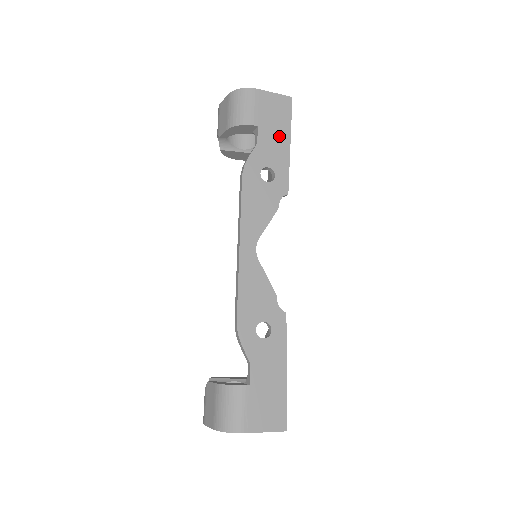
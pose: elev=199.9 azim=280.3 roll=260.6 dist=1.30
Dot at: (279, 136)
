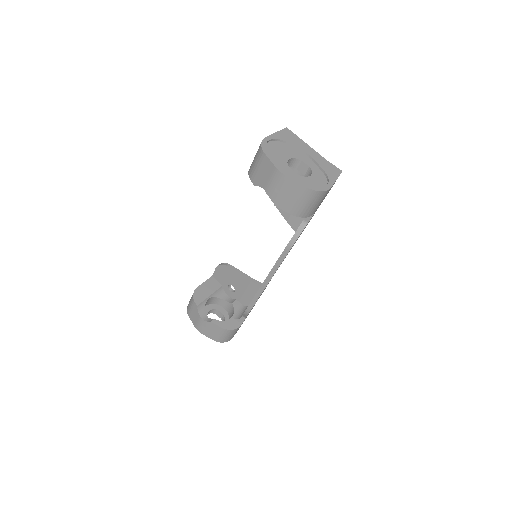
Dot at: occluded
